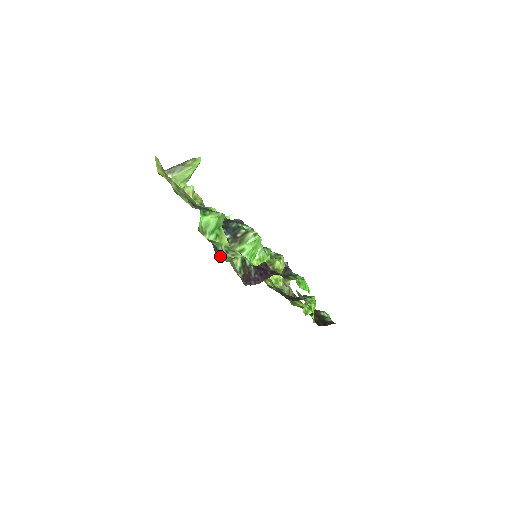
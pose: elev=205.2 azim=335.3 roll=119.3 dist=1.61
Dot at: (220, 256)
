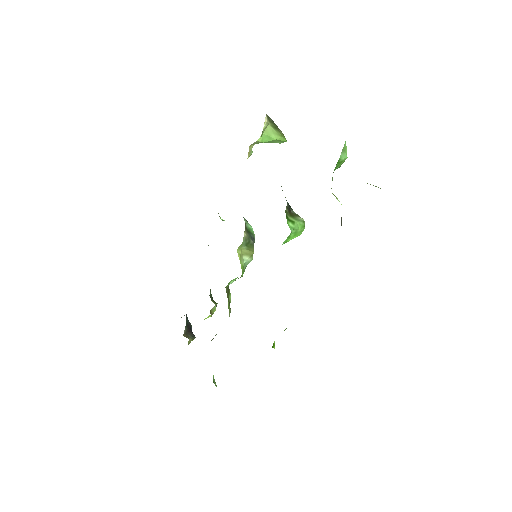
Dot at: occluded
